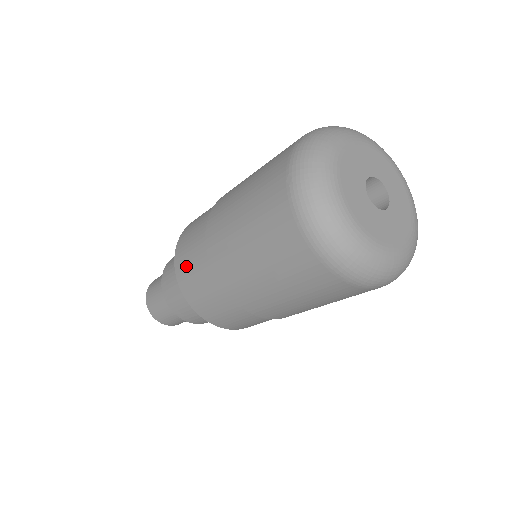
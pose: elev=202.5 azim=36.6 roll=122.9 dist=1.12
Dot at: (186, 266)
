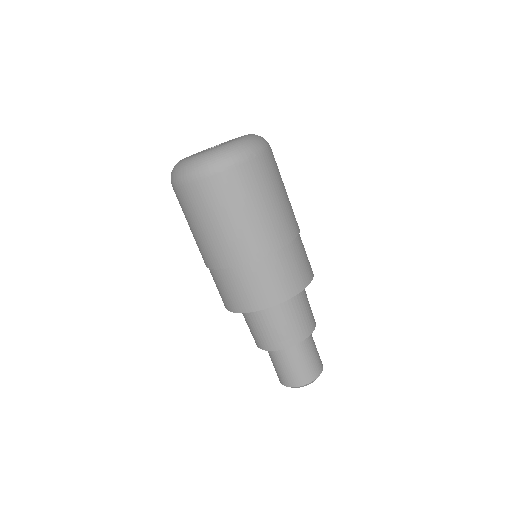
Dot at: occluded
